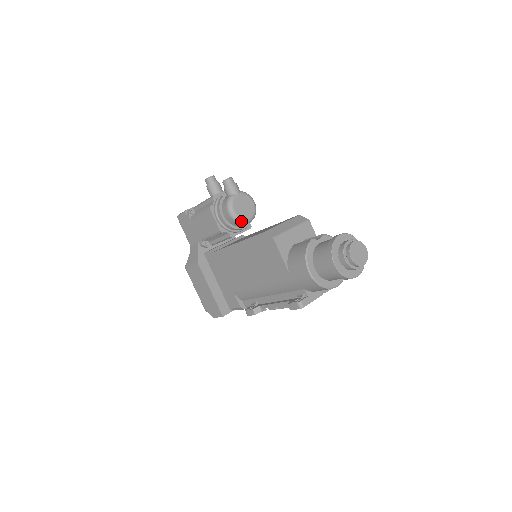
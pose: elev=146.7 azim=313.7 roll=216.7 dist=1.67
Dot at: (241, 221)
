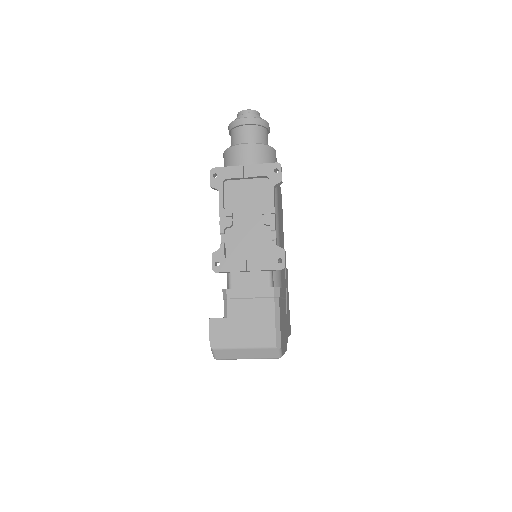
Dot at: occluded
